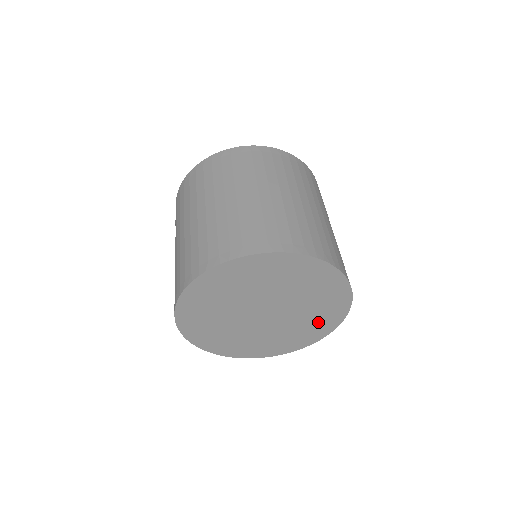
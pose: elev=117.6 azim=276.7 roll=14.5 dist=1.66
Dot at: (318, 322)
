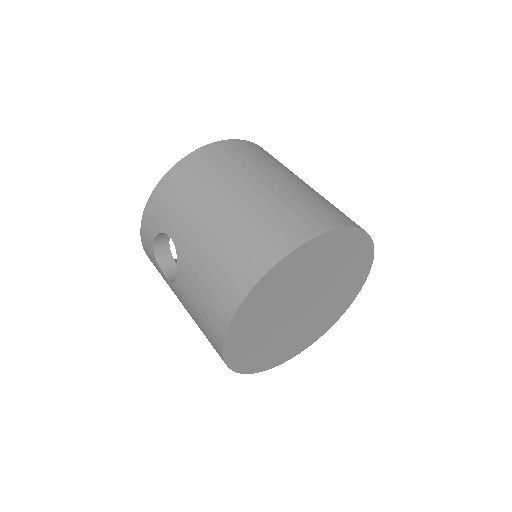
Dot at: (335, 309)
